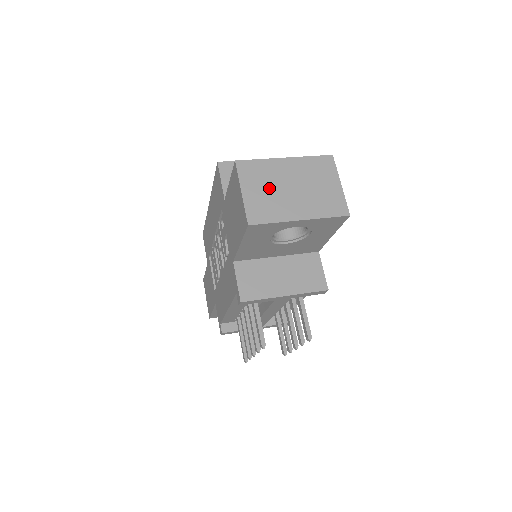
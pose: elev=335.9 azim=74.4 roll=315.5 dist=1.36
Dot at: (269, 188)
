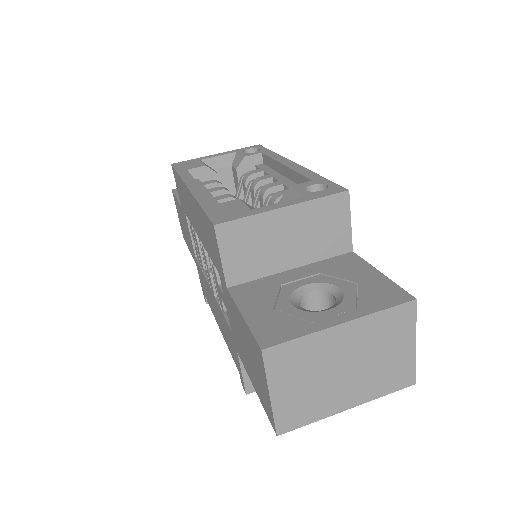
Dot at: (311, 378)
